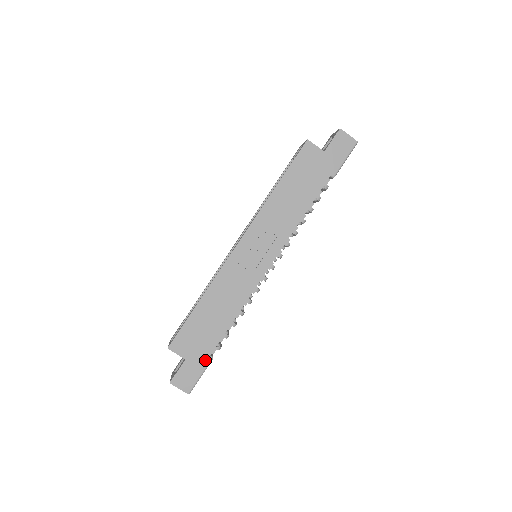
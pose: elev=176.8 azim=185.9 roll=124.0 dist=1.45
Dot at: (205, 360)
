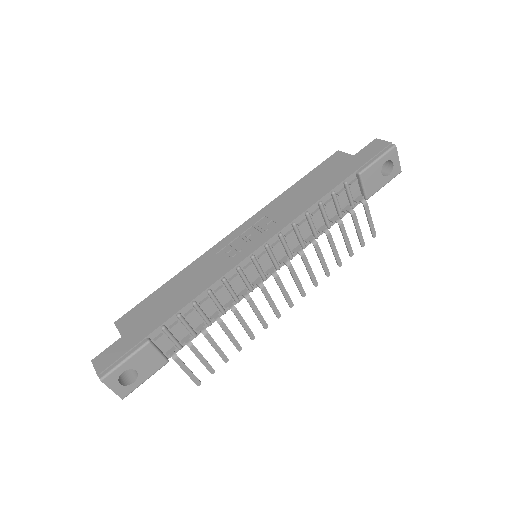
Dot at: (139, 340)
